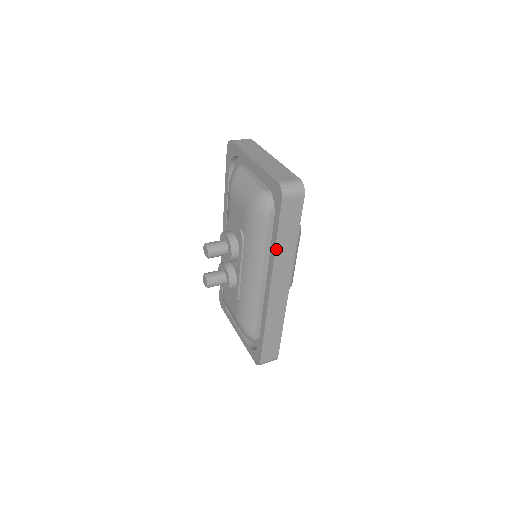
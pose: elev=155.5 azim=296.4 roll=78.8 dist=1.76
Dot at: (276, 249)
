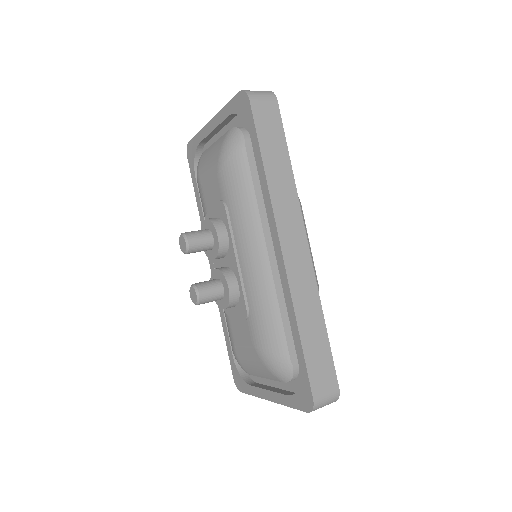
Dot at: (266, 175)
